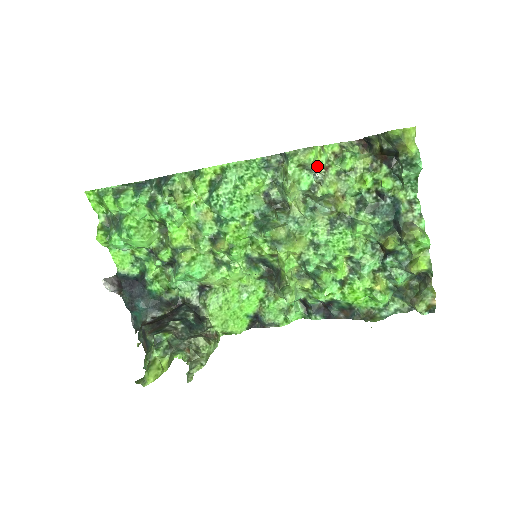
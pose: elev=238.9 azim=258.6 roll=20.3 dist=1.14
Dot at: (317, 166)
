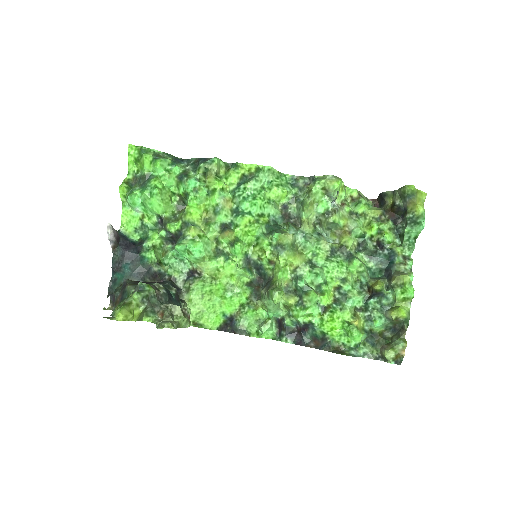
Dot at: (337, 197)
